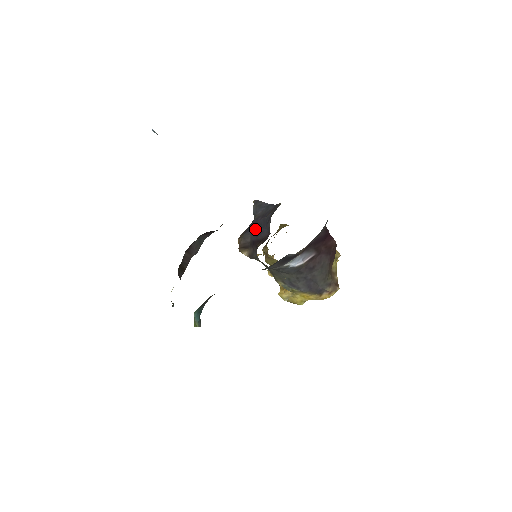
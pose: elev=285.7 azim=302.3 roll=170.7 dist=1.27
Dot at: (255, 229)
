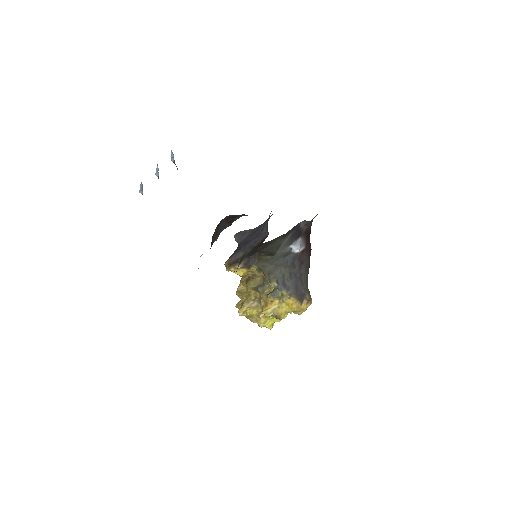
Dot at: (246, 244)
